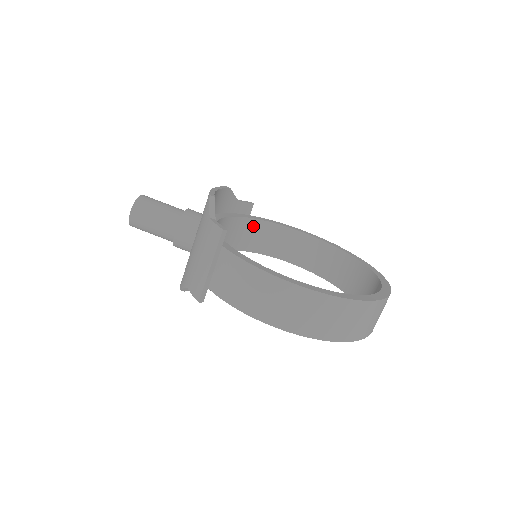
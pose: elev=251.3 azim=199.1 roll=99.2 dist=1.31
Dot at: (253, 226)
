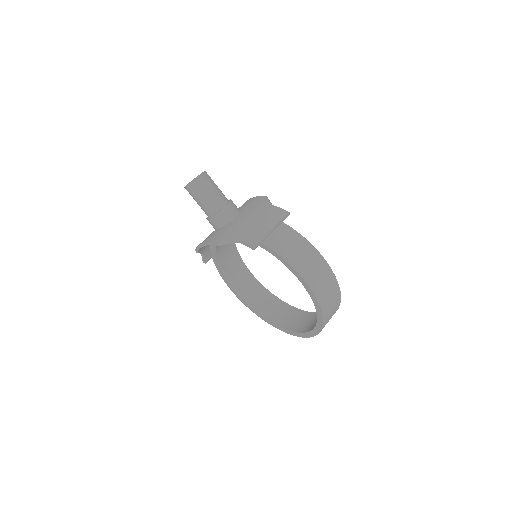
Dot at: (231, 247)
